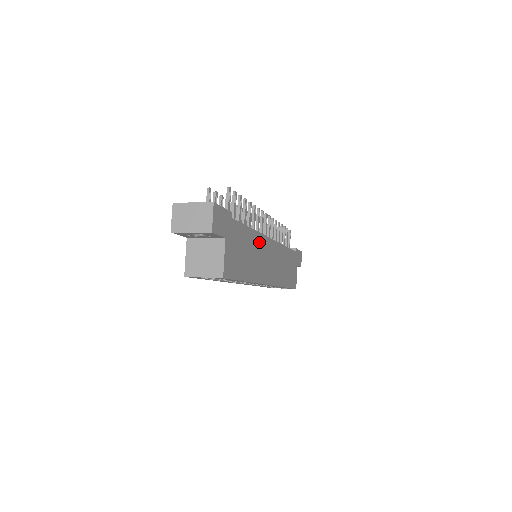
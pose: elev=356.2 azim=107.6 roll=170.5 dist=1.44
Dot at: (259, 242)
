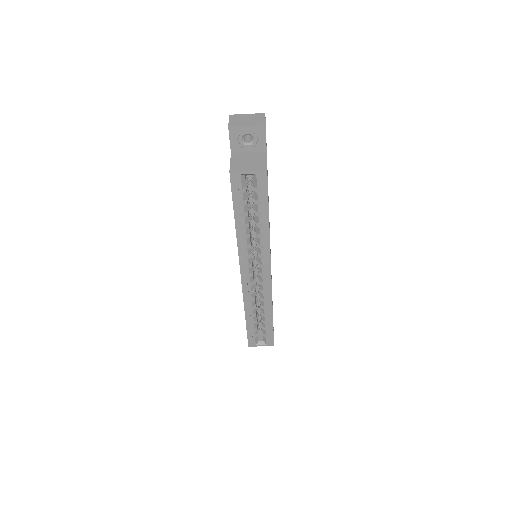
Dot at: occluded
